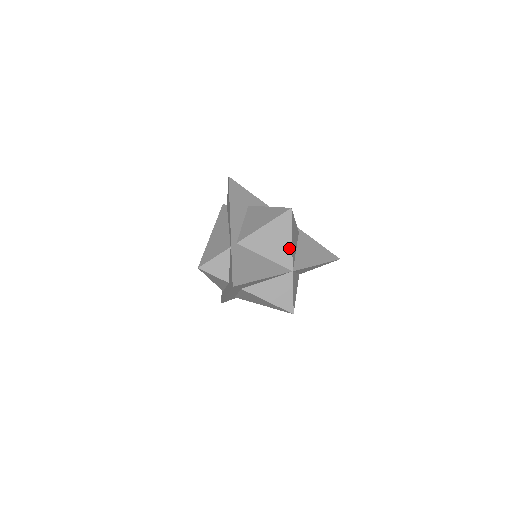
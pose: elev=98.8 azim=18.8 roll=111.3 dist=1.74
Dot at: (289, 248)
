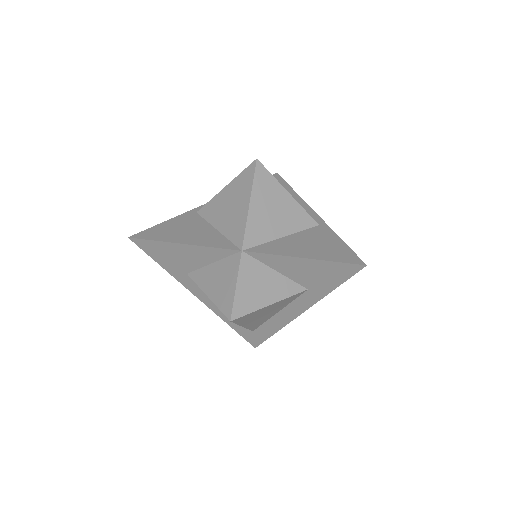
Dot at: (244, 216)
